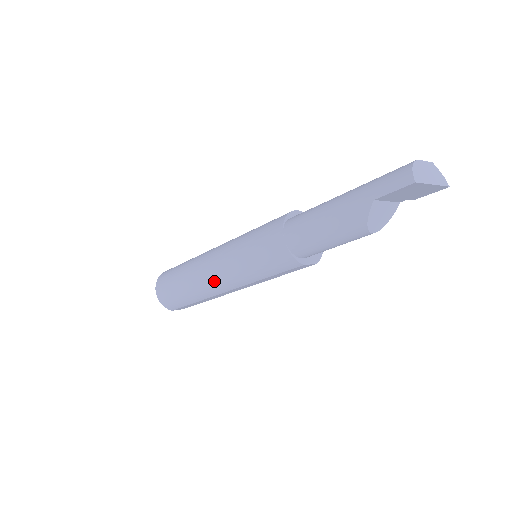
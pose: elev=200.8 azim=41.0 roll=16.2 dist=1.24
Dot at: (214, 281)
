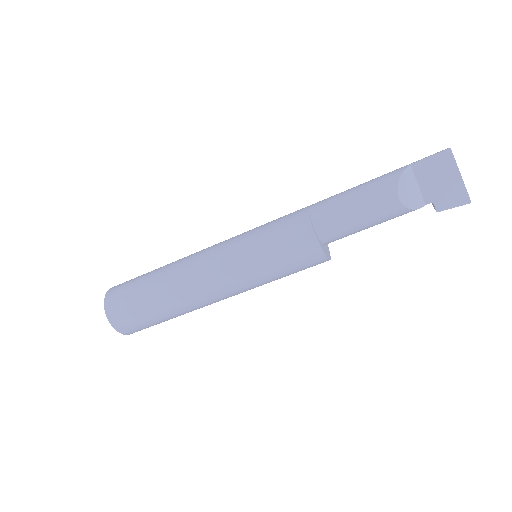
Dot at: (200, 258)
